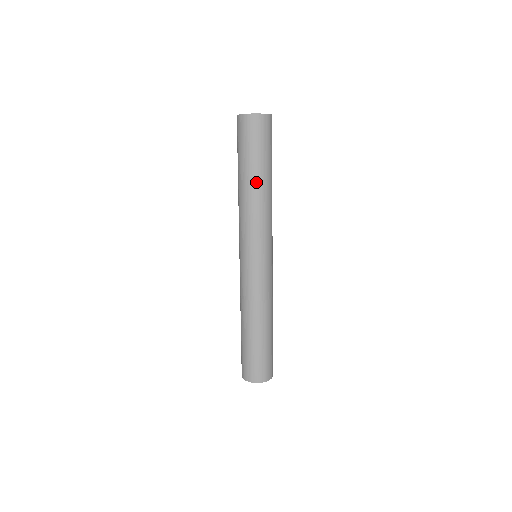
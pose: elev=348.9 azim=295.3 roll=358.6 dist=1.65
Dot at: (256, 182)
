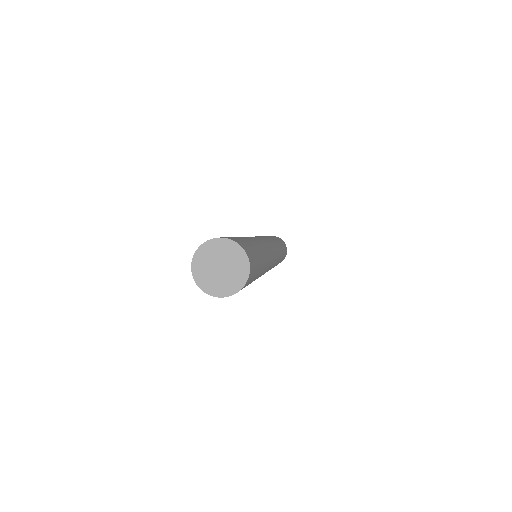
Dot at: occluded
